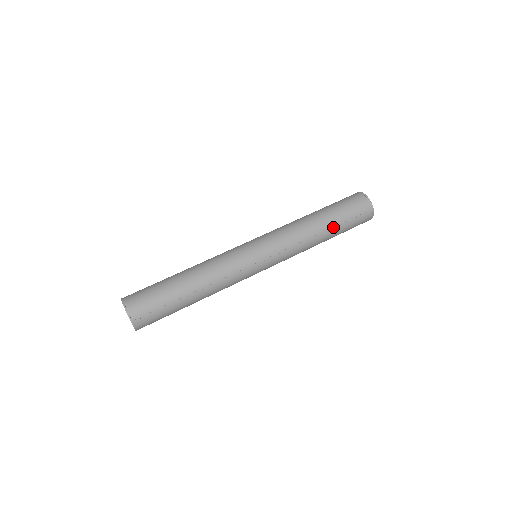
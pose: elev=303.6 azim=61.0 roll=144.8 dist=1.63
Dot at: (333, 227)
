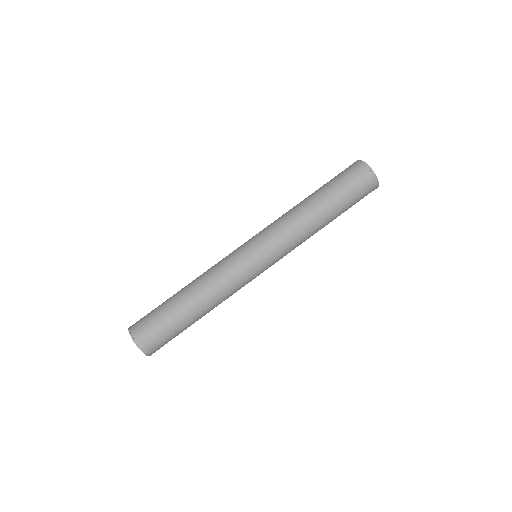
Dot at: (335, 213)
